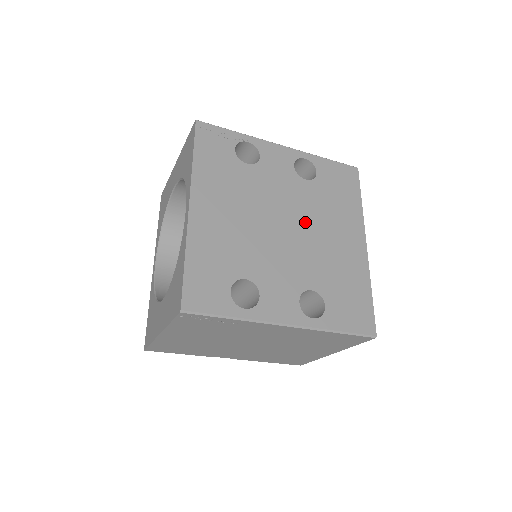
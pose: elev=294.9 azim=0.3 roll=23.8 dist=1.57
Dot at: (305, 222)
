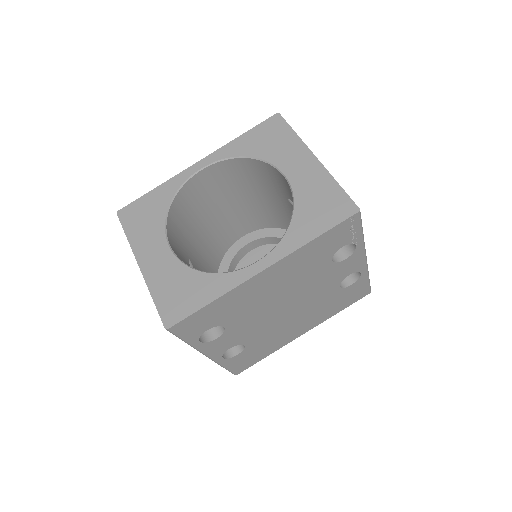
Dot at: (299, 310)
